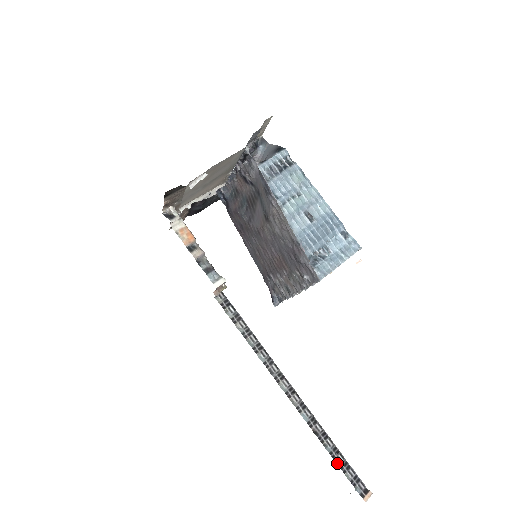
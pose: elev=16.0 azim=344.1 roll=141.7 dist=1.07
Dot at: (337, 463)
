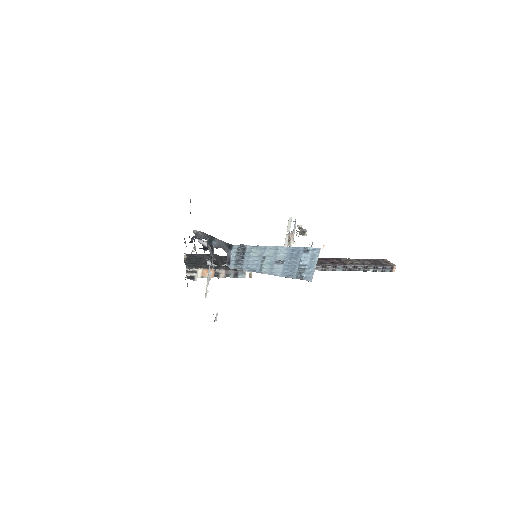
Dot at: occluded
